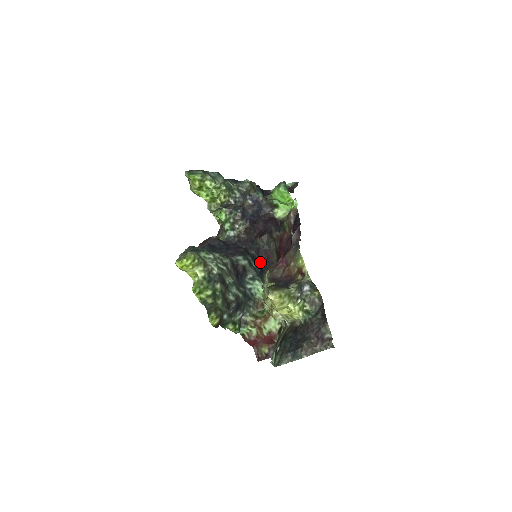
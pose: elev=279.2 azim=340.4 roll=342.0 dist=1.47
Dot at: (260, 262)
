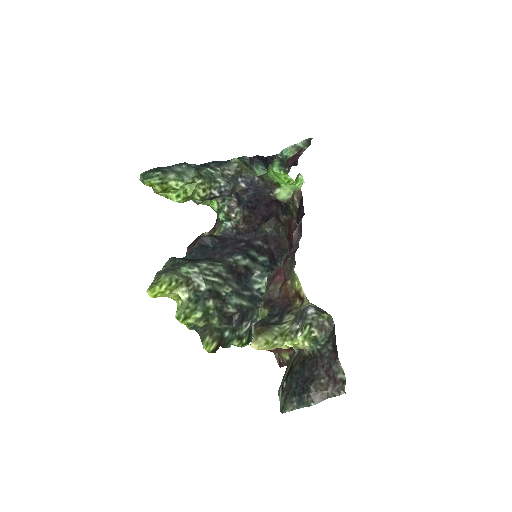
Dot at: (270, 252)
